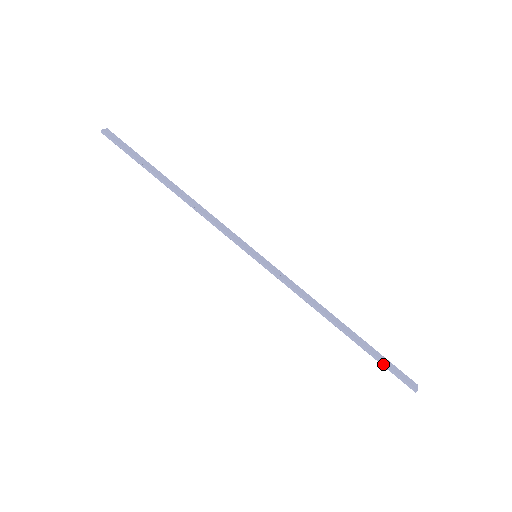
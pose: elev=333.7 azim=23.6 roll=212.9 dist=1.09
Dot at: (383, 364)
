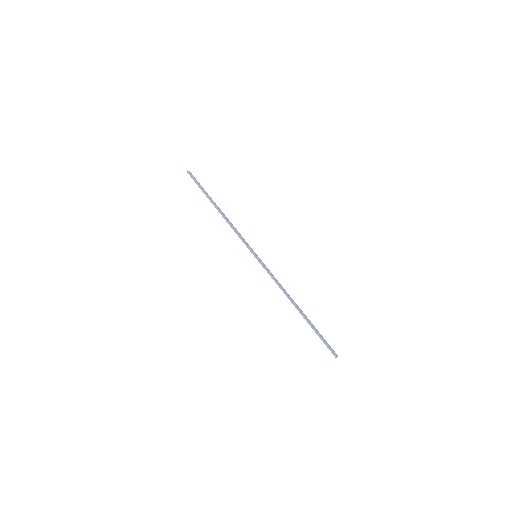
Dot at: (319, 335)
